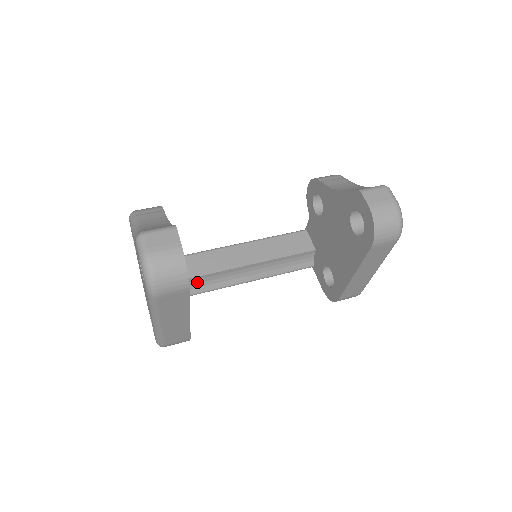
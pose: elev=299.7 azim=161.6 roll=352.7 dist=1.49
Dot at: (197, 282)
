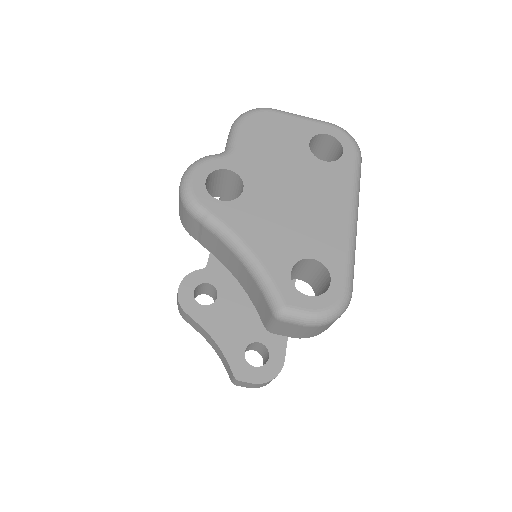
Dot at: occluded
